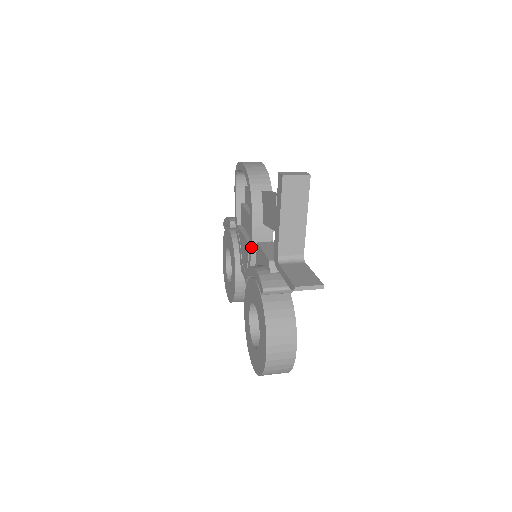
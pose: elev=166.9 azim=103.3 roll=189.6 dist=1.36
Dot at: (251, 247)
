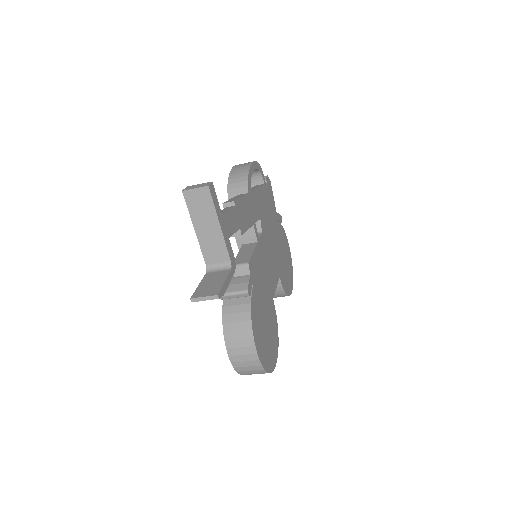
Dot at: occluded
